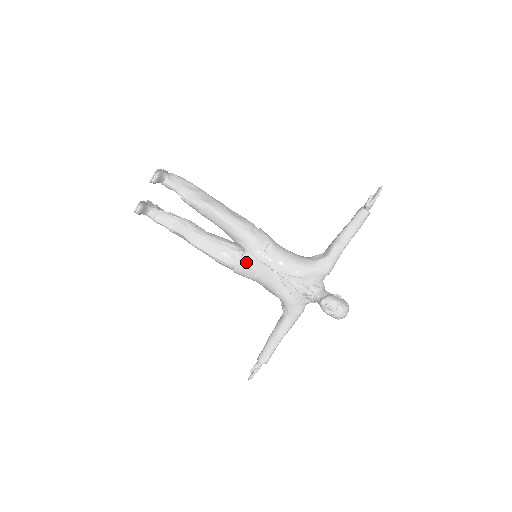
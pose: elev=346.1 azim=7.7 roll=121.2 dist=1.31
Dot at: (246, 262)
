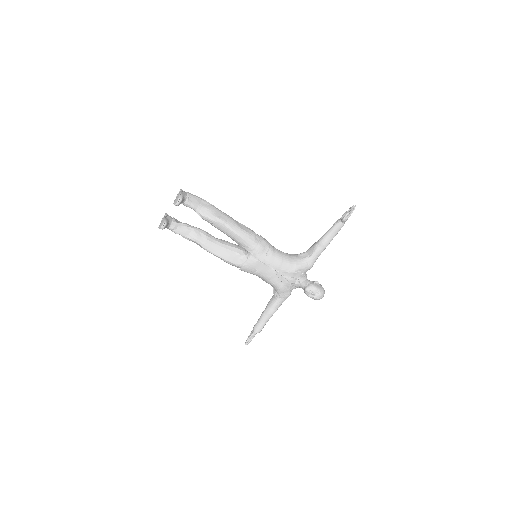
Dot at: (251, 263)
